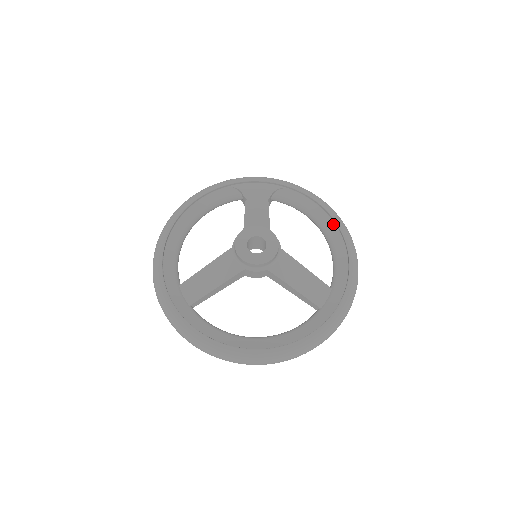
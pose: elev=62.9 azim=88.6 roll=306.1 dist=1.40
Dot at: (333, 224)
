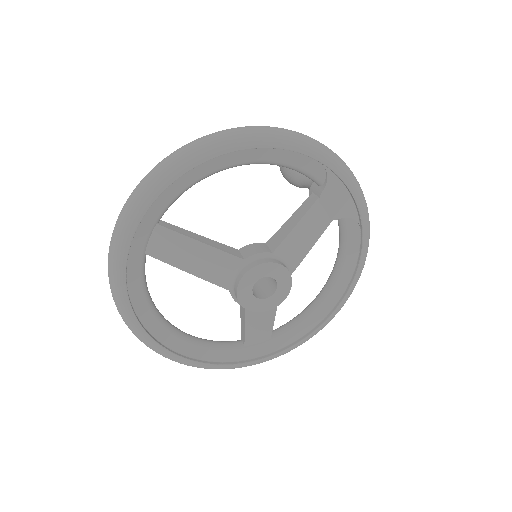
Dot at: (341, 294)
